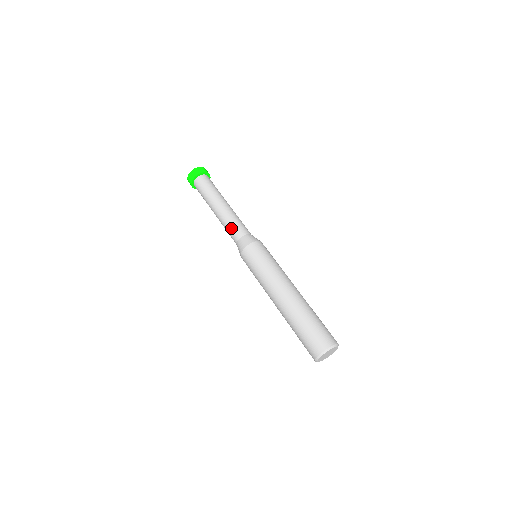
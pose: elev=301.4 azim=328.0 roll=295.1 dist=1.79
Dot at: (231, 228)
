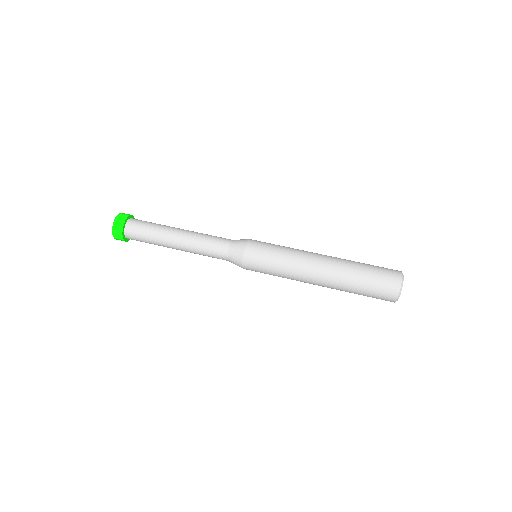
Dot at: (209, 252)
